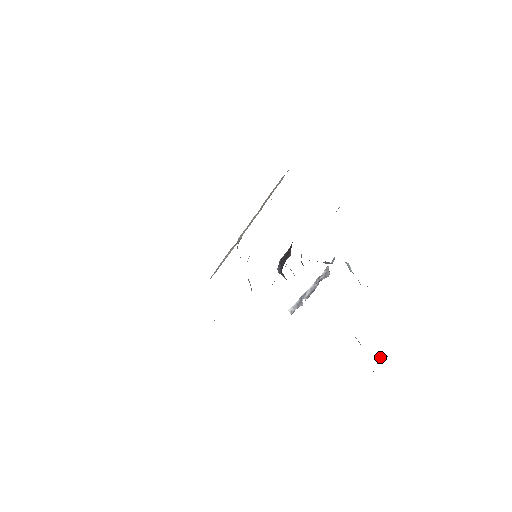
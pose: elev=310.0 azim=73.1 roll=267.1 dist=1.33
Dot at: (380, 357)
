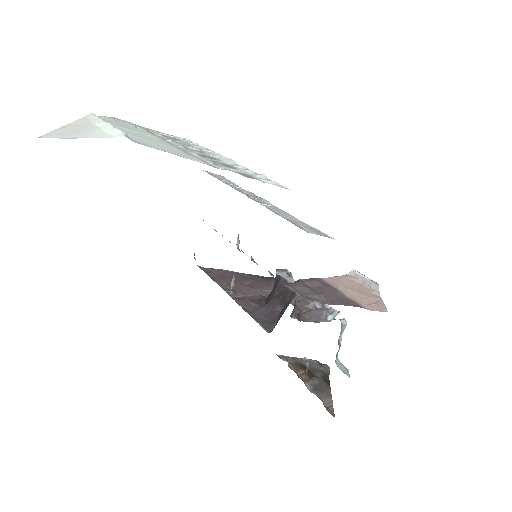
Dot at: (325, 367)
